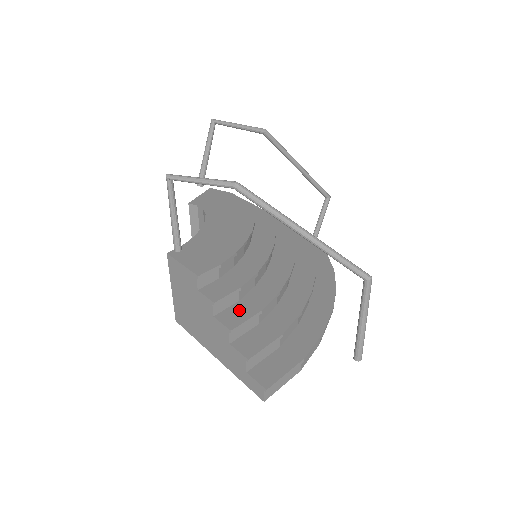
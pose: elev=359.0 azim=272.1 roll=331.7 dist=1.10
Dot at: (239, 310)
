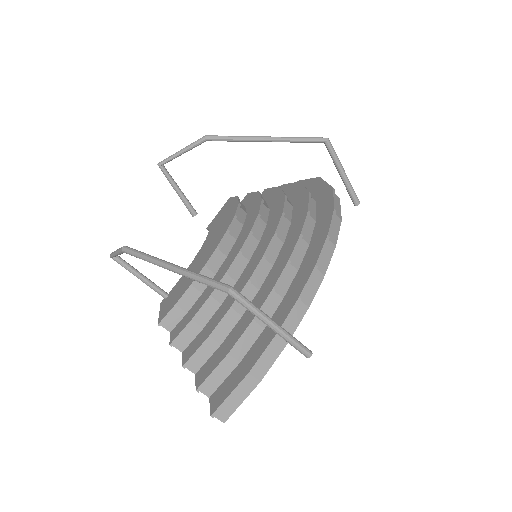
Dot at: (197, 340)
